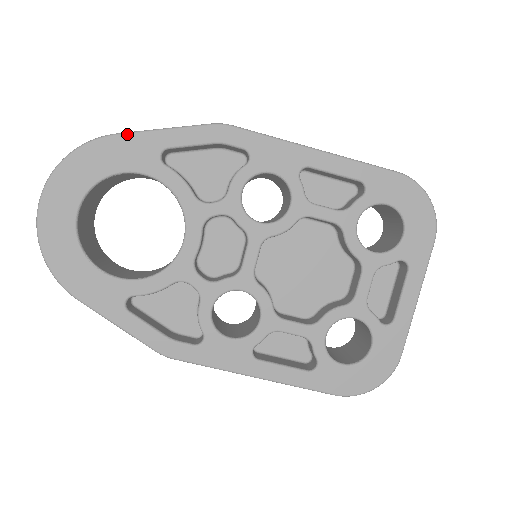
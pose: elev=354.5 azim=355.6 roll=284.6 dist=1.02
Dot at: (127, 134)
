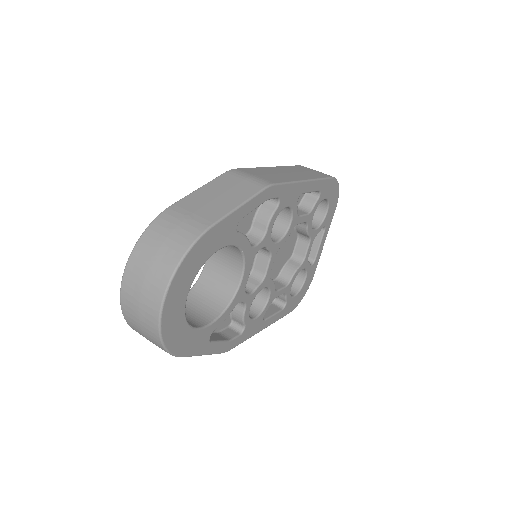
Dot at: (220, 222)
